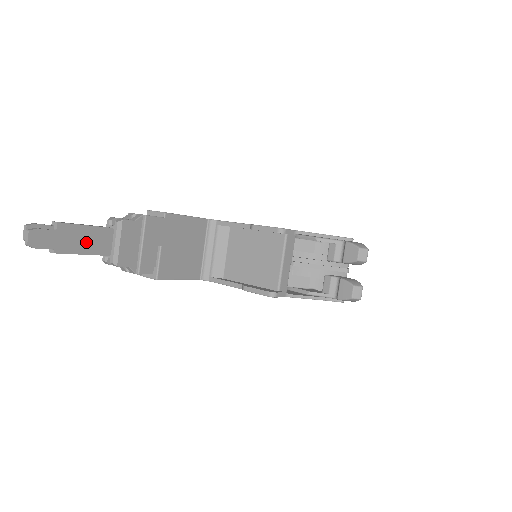
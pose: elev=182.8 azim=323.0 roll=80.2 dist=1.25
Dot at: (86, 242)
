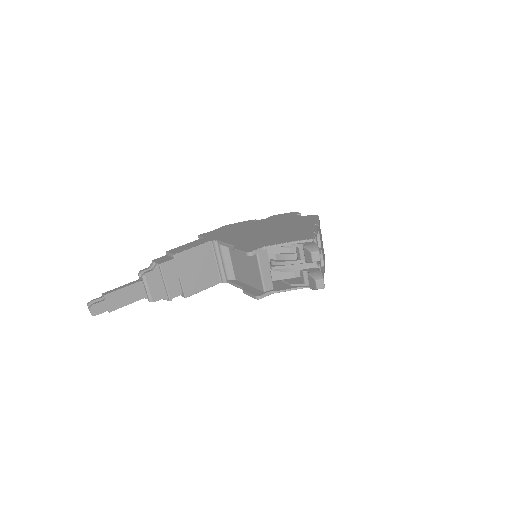
Dot at: (127, 297)
